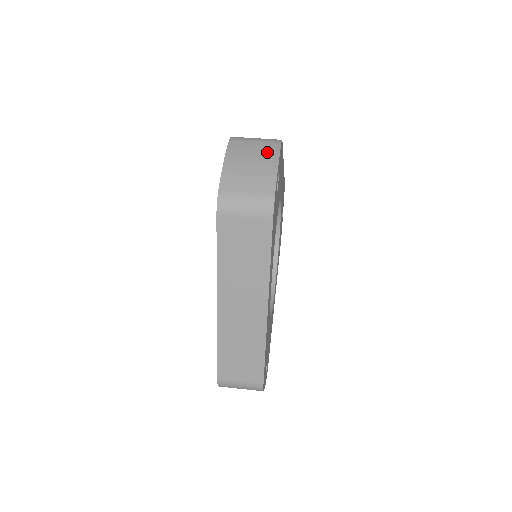
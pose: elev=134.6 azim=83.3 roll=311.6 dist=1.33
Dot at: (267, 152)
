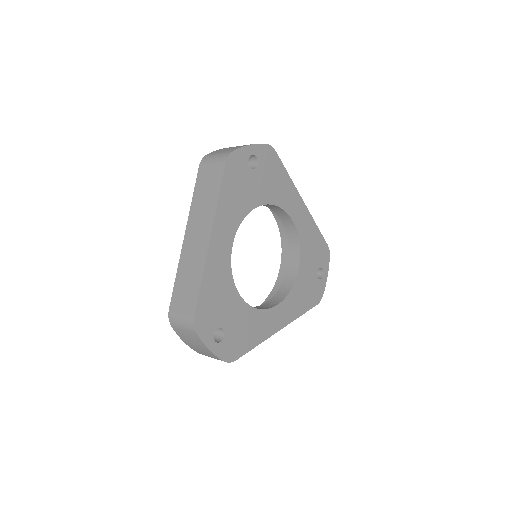
Dot at: occluded
